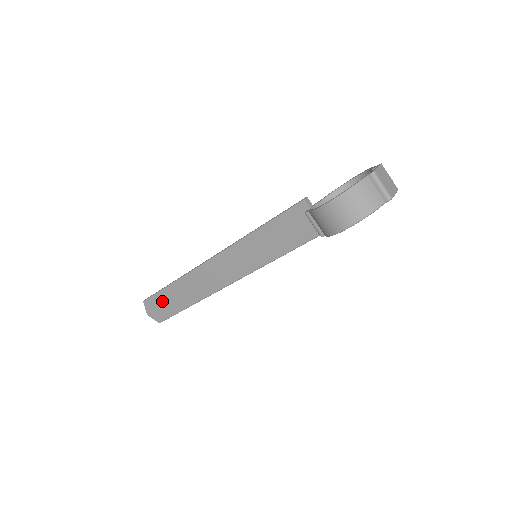
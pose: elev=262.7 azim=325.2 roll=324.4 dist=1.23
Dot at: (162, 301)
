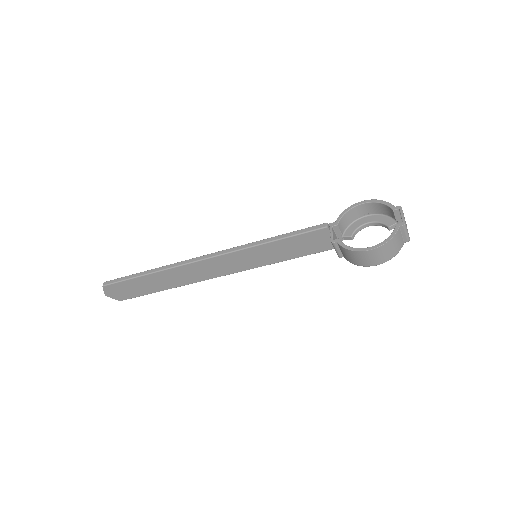
Dot at: (130, 286)
